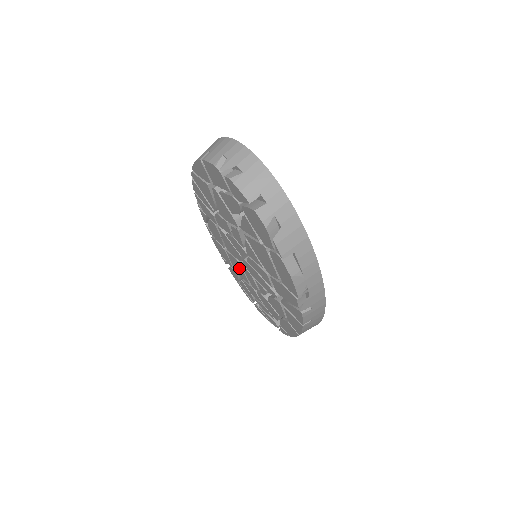
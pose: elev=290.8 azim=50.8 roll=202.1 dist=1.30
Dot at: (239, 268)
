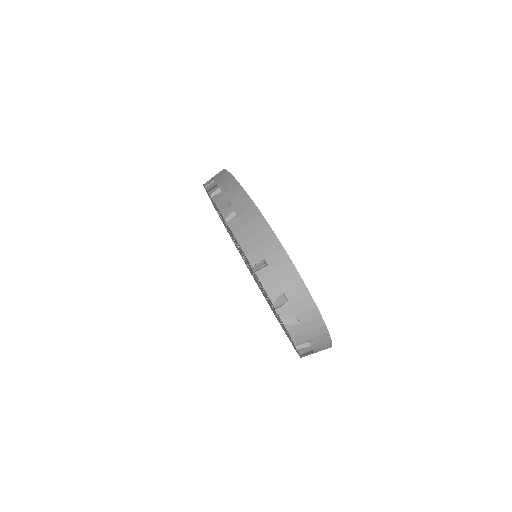
Dot at: occluded
